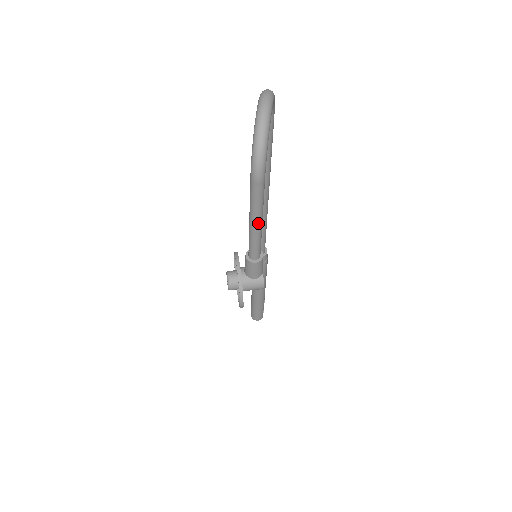
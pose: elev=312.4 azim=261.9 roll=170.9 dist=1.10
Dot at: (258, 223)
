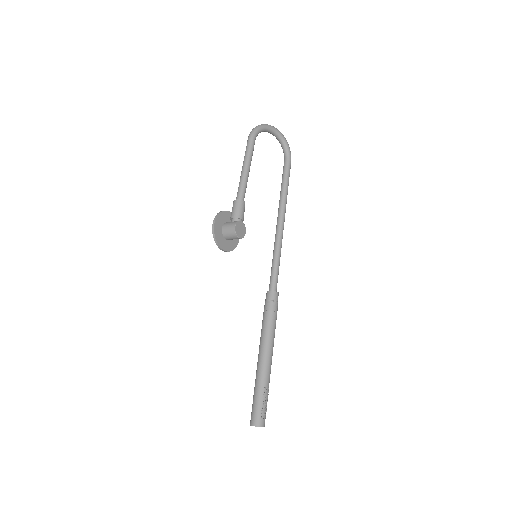
Dot at: (244, 167)
